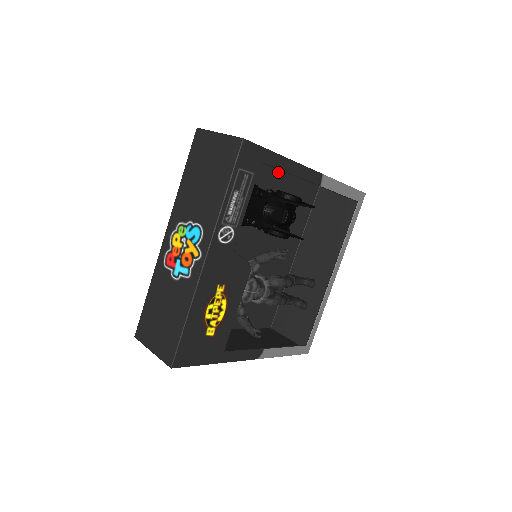
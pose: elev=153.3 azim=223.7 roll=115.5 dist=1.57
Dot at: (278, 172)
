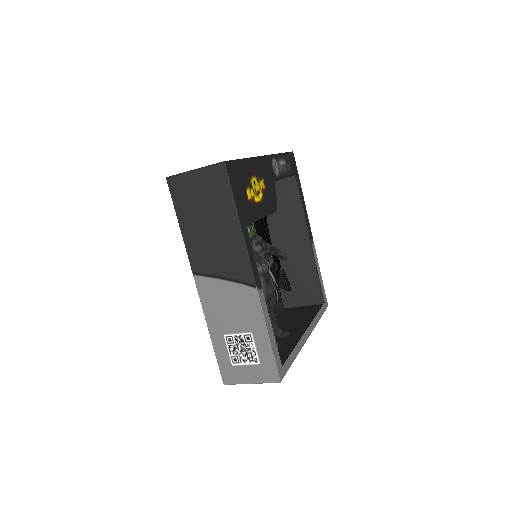
Dot at: occluded
